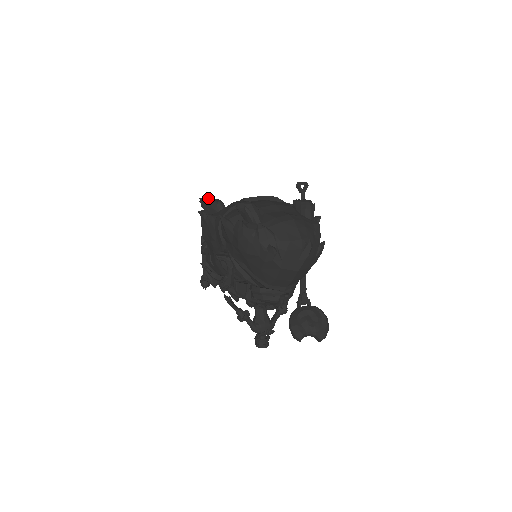
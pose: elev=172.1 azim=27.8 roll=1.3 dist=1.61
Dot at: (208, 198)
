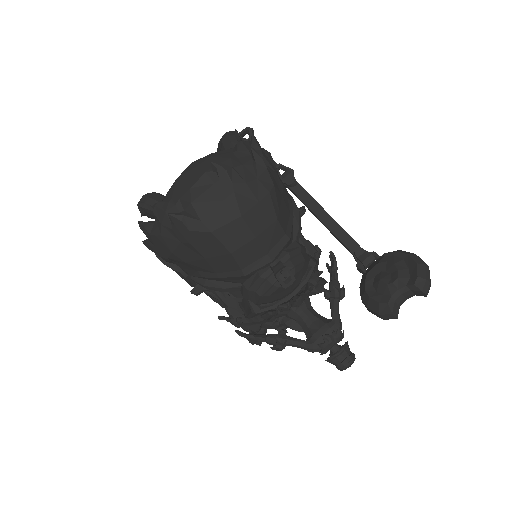
Dot at: occluded
